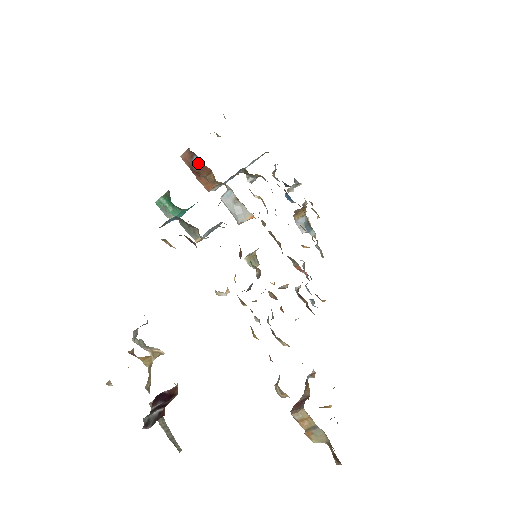
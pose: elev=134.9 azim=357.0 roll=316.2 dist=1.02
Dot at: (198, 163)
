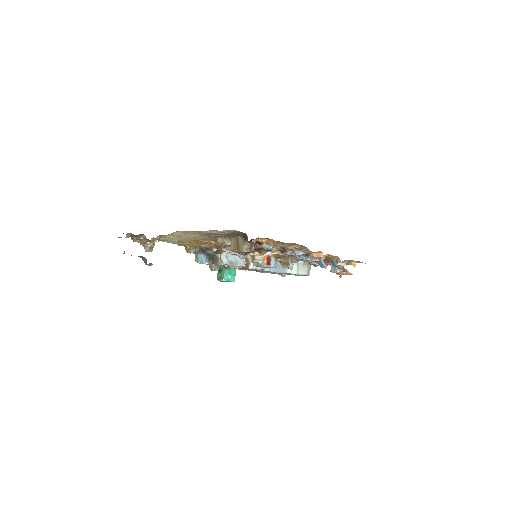
Dot at: occluded
